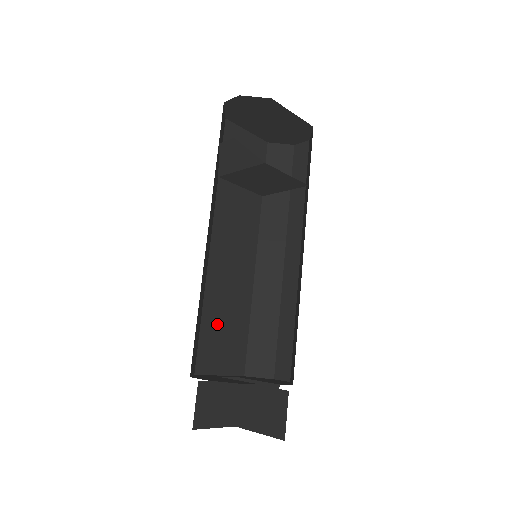
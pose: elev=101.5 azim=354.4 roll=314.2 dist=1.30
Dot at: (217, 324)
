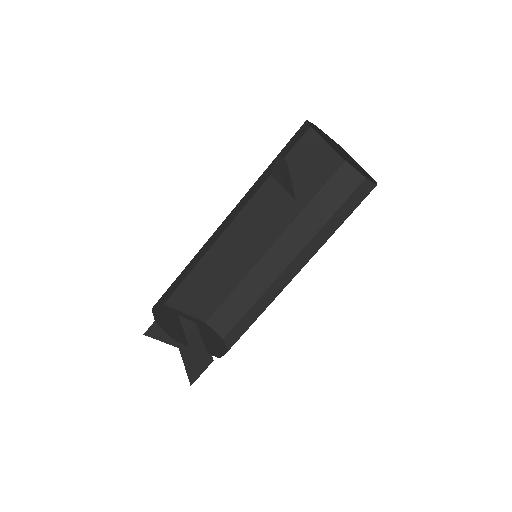
Dot at: (202, 280)
